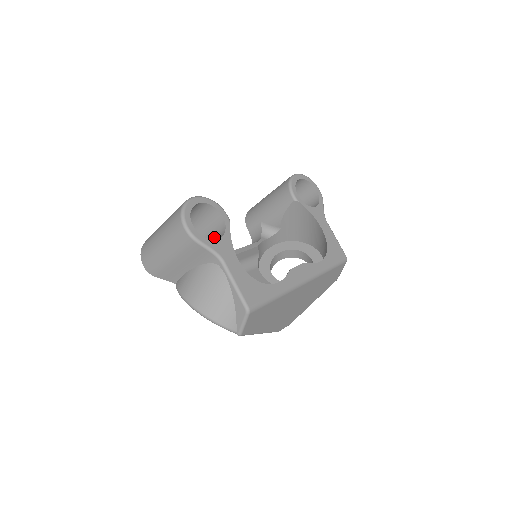
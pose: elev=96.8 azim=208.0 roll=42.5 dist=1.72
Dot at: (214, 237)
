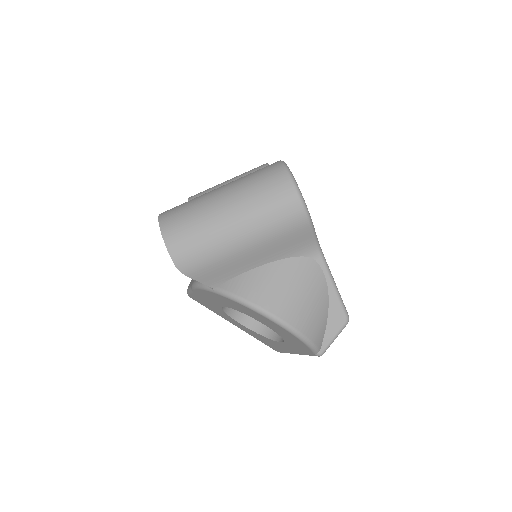
Dot at: occluded
